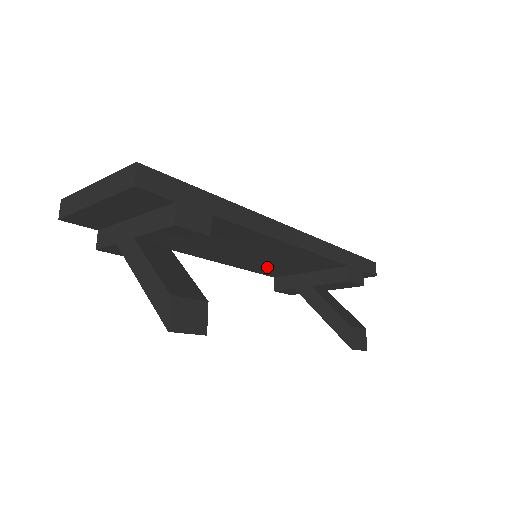
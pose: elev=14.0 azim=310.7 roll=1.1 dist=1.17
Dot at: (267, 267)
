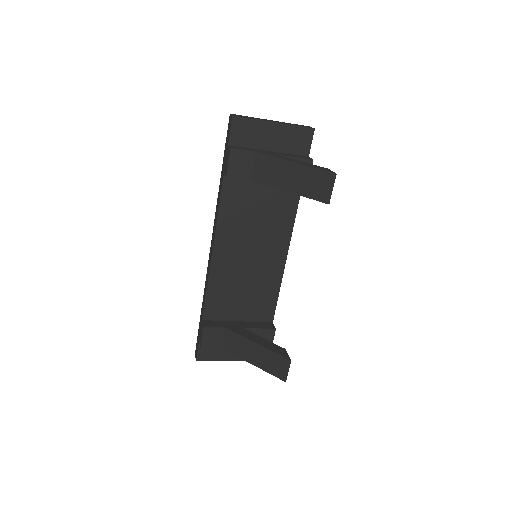
Dot at: (227, 290)
